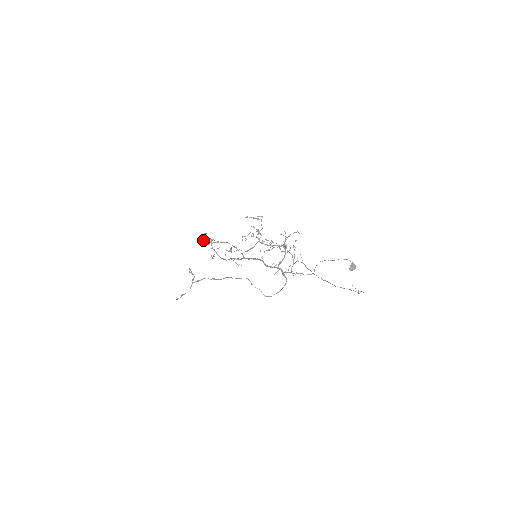
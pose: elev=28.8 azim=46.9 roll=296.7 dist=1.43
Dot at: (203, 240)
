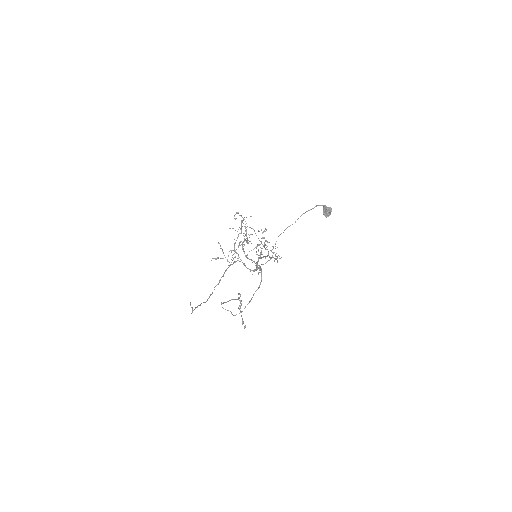
Dot at: occluded
